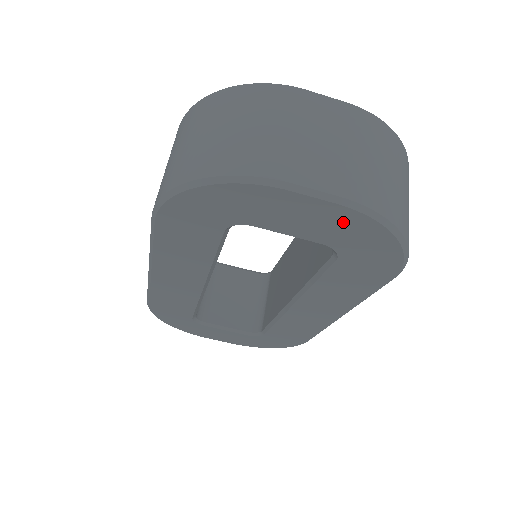
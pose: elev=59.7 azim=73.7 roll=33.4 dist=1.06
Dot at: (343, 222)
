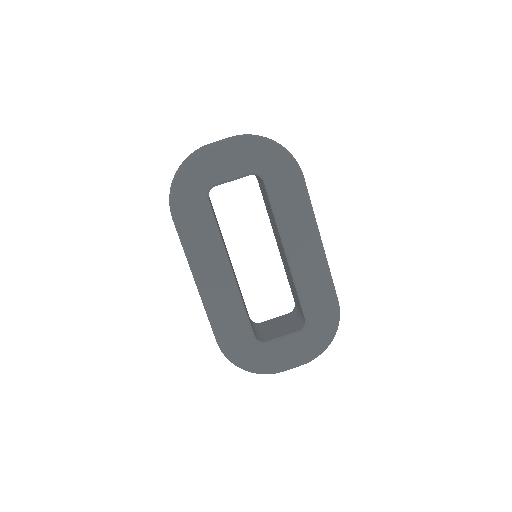
Dot at: (244, 149)
